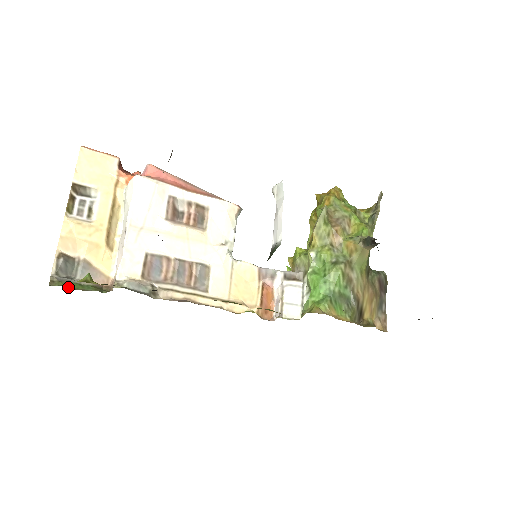
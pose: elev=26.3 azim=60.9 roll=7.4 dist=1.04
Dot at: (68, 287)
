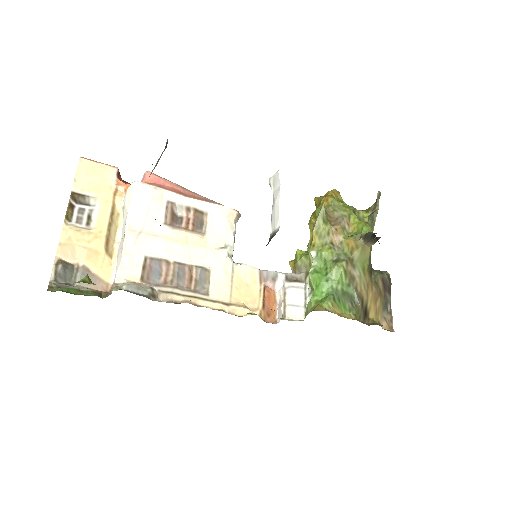
Dot at: (67, 292)
